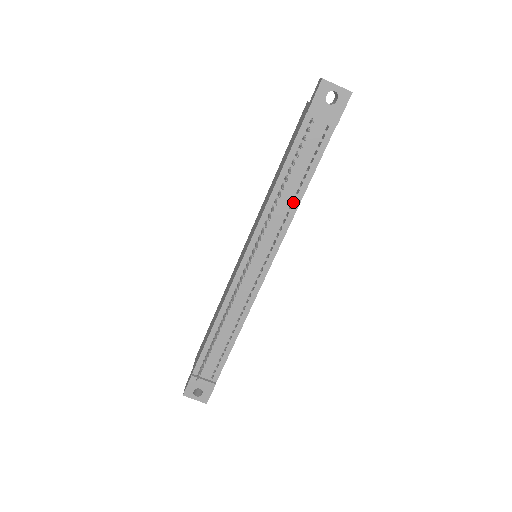
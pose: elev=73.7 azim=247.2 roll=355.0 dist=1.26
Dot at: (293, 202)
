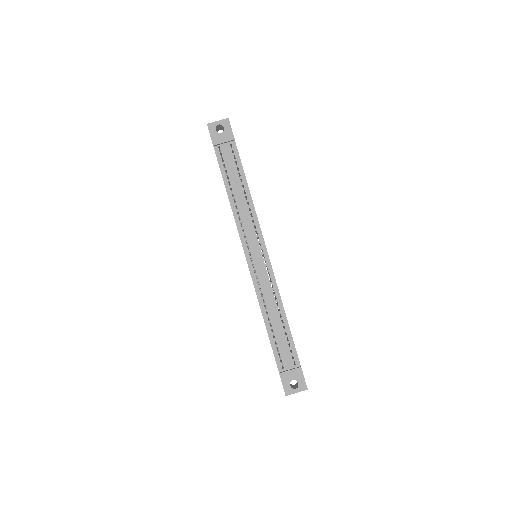
Dot at: (247, 200)
